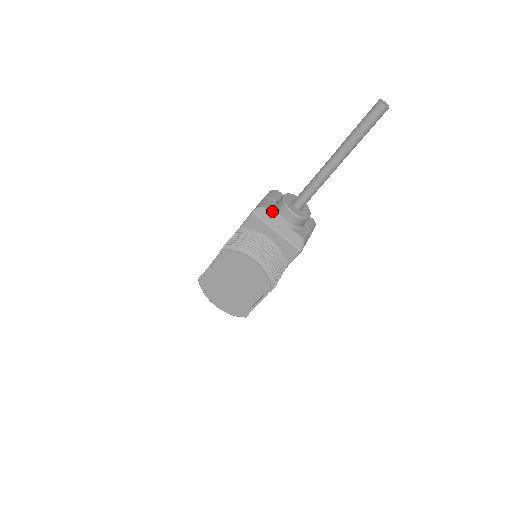
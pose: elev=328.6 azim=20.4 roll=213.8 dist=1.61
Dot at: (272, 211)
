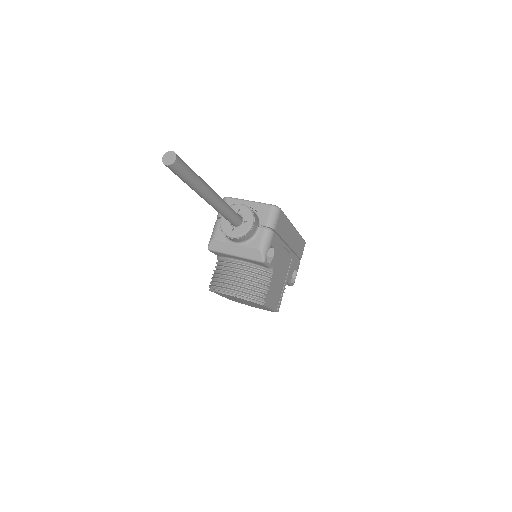
Dot at: (222, 238)
